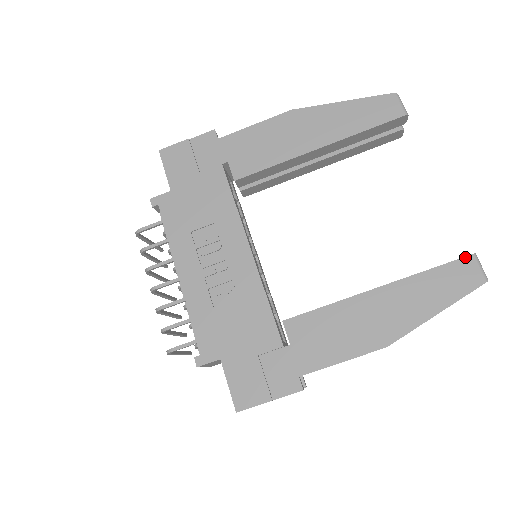
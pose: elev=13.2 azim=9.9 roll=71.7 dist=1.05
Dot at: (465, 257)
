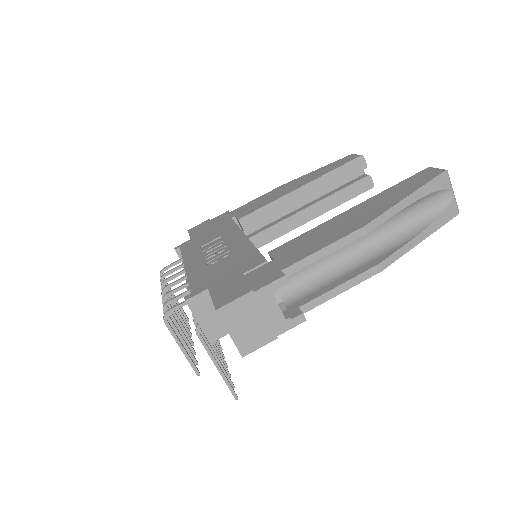
Dot at: (422, 170)
